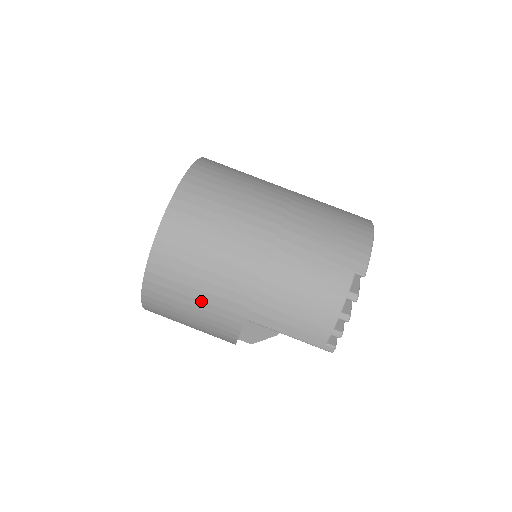
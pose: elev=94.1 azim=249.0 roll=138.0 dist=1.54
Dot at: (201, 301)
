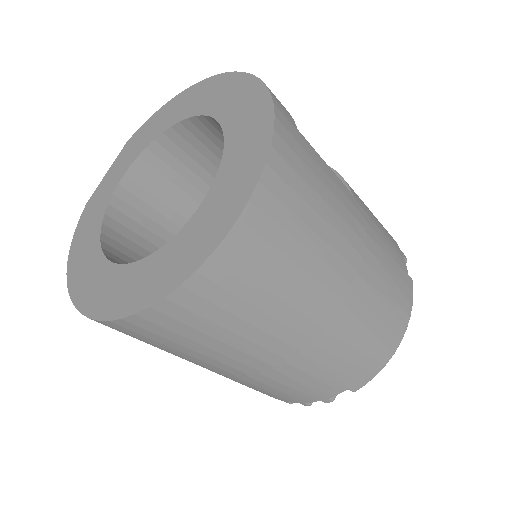
Dot at: occluded
